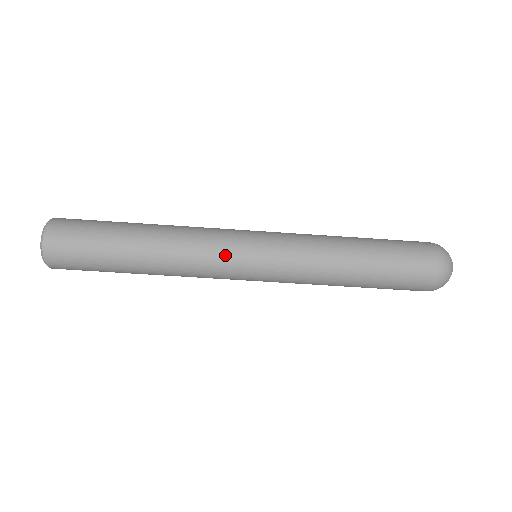
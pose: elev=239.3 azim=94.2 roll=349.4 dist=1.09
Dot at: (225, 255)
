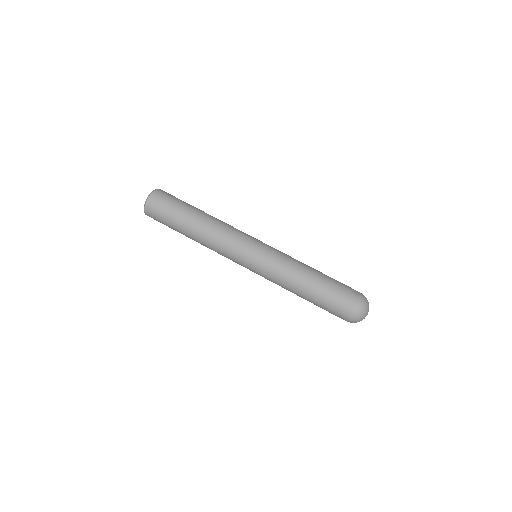
Dot at: (246, 234)
